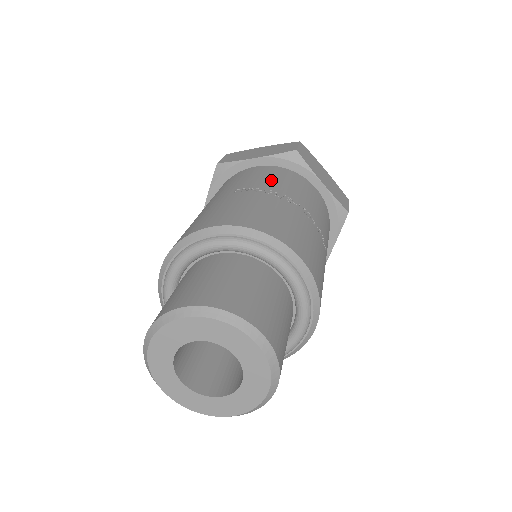
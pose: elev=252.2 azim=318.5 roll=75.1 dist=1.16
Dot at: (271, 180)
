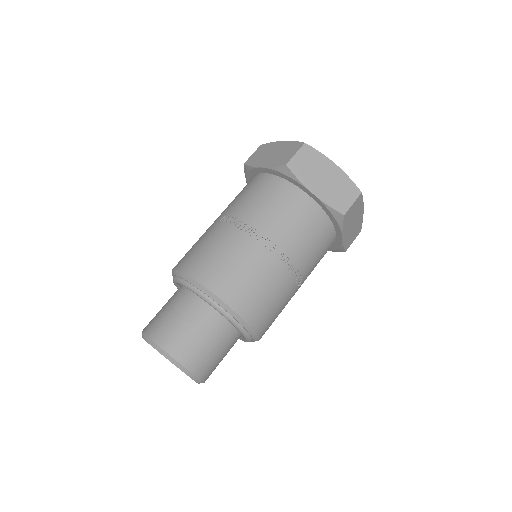
Dot at: (254, 204)
